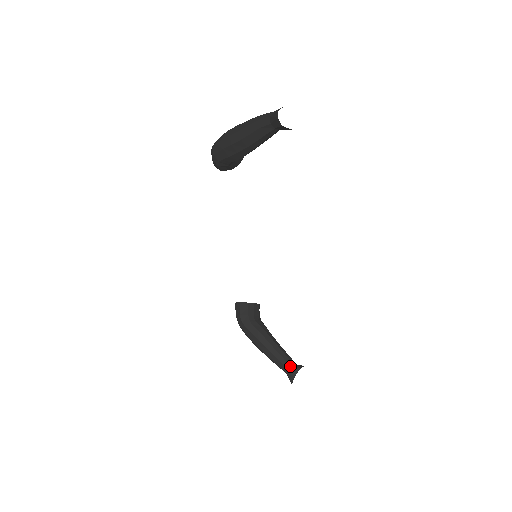
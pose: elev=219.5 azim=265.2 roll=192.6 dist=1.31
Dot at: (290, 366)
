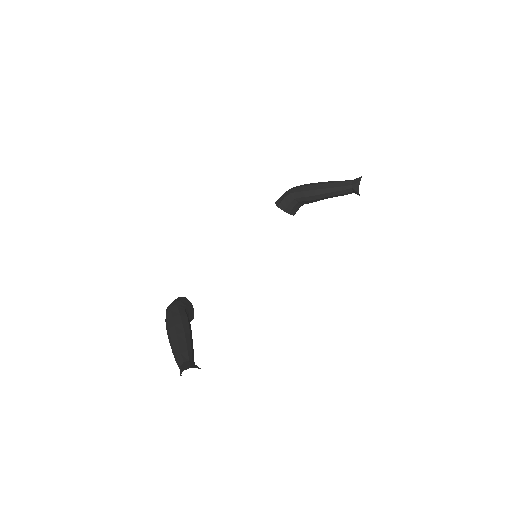
Dot at: (192, 360)
